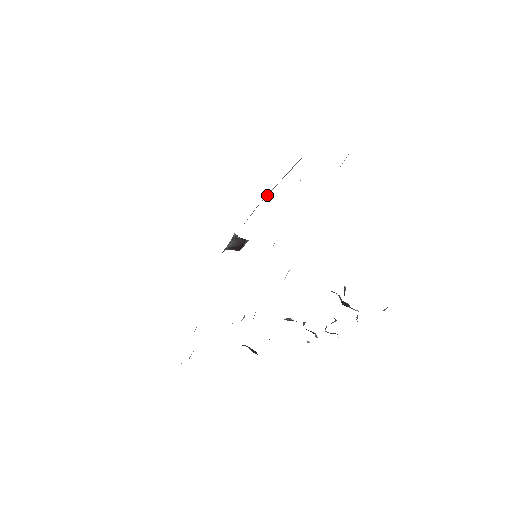
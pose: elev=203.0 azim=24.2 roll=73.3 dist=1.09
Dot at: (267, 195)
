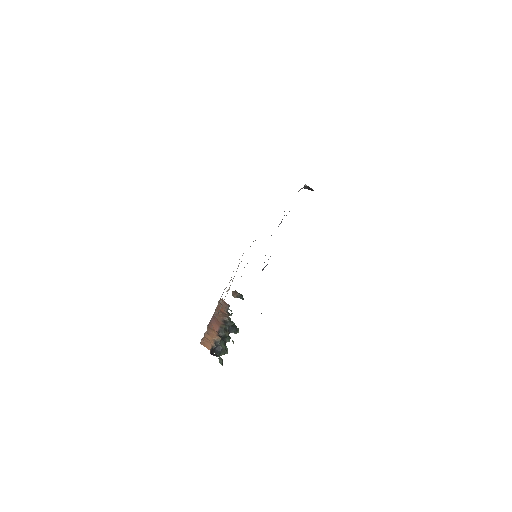
Dot at: occluded
